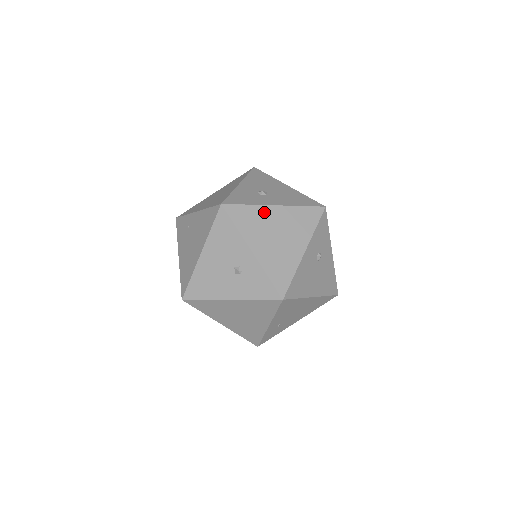
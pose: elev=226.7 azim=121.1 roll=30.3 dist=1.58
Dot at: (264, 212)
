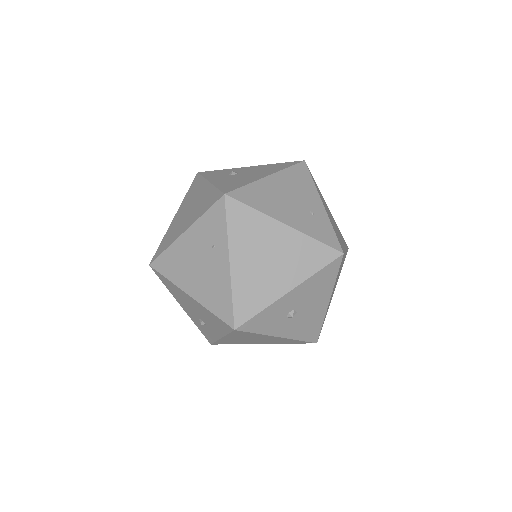
Dot at: (264, 337)
